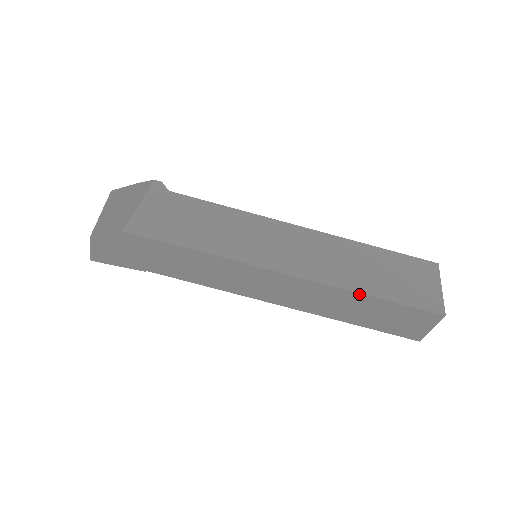
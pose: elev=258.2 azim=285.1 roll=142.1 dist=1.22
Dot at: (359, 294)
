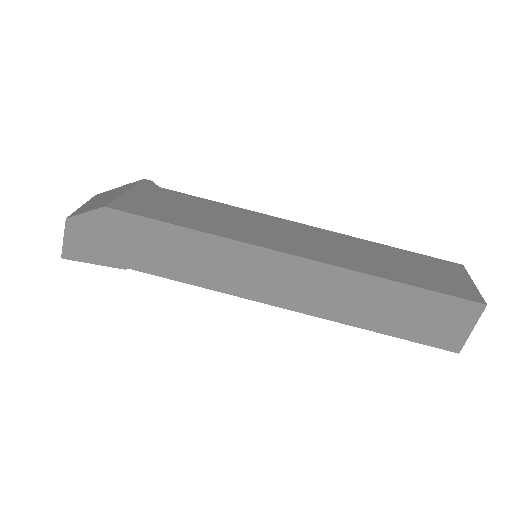
Dot at: (381, 279)
